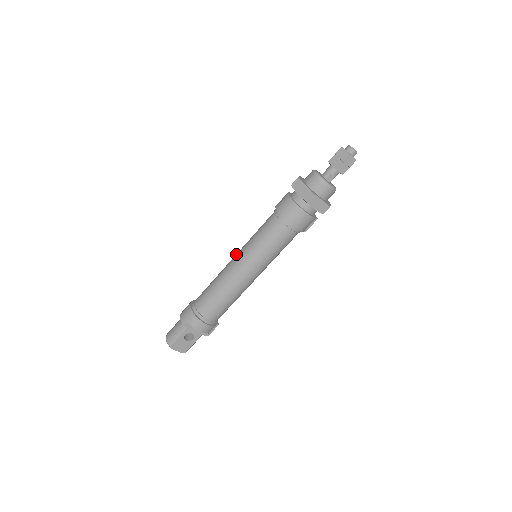
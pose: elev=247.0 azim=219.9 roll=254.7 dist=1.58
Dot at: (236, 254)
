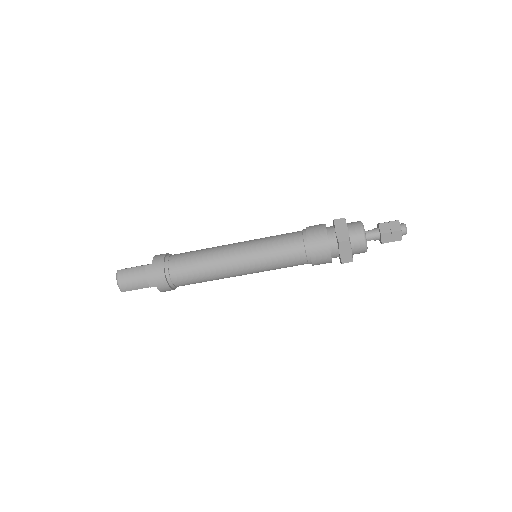
Dot at: (240, 254)
